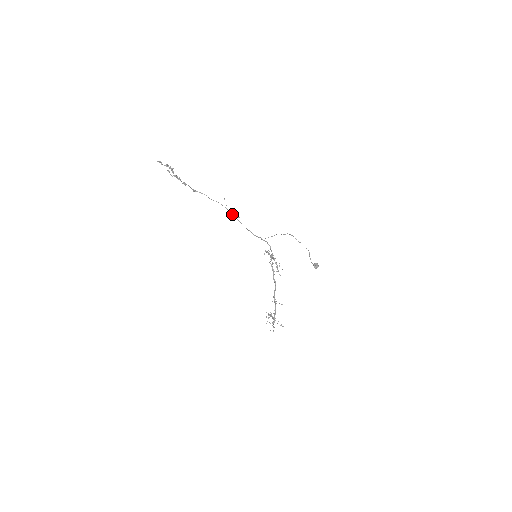
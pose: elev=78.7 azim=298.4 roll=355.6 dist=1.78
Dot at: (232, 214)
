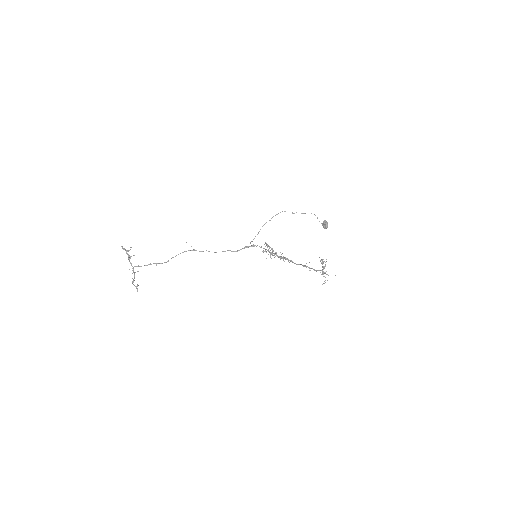
Dot at: (203, 251)
